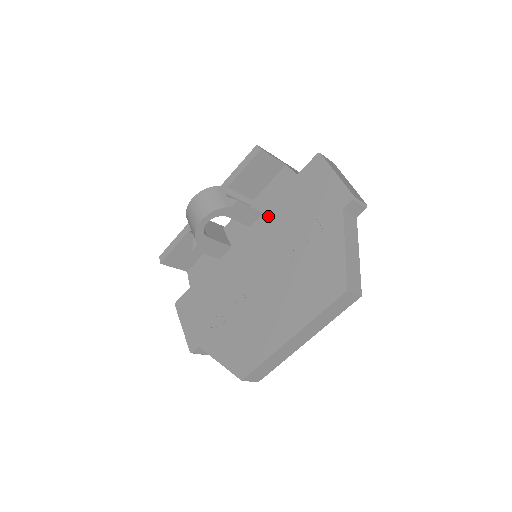
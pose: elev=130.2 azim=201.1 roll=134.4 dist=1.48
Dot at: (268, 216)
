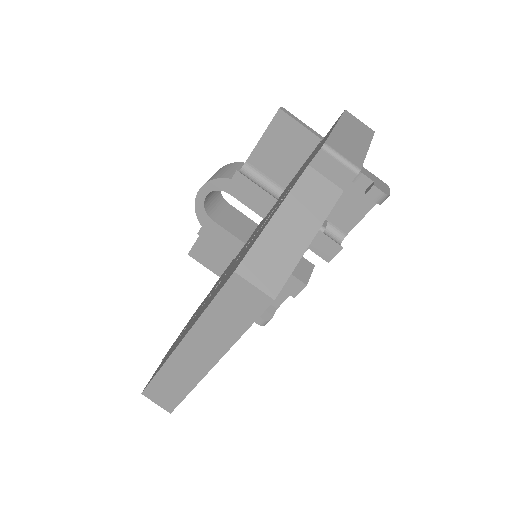
Dot at: occluded
